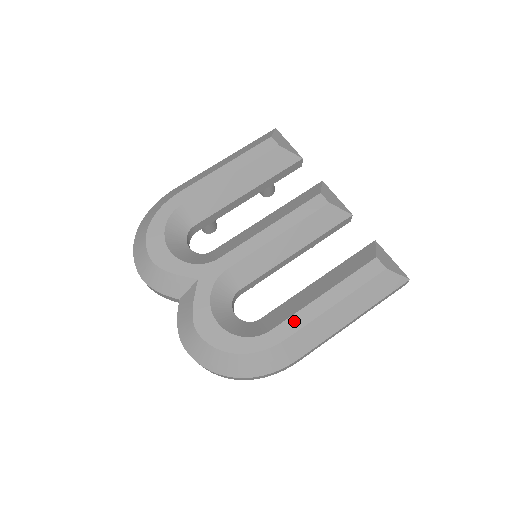
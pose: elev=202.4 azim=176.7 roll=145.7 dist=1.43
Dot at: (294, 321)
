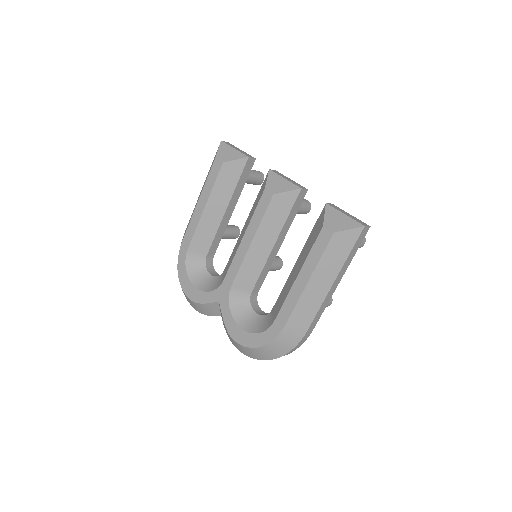
Dot at: (286, 308)
